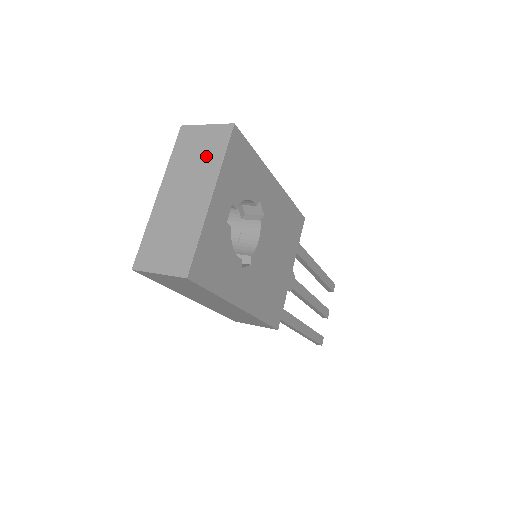
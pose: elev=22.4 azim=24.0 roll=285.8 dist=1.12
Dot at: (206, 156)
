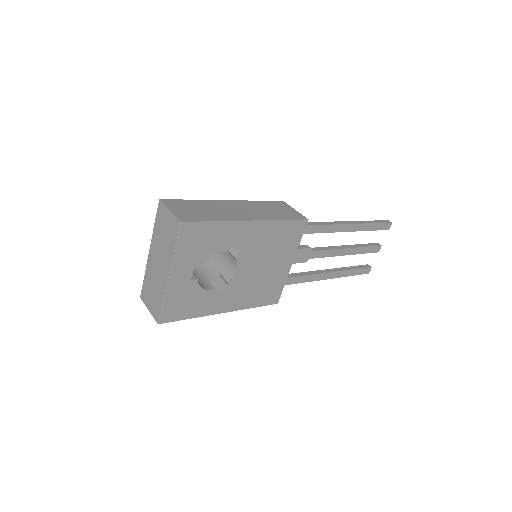
Dot at: (168, 240)
